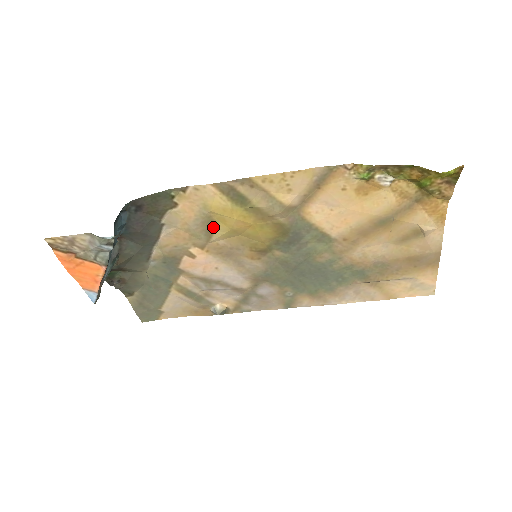
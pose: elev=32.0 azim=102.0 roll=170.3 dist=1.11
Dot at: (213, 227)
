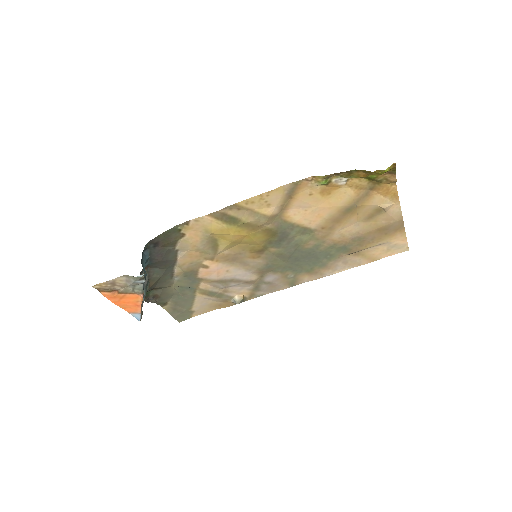
Dot at: (217, 243)
